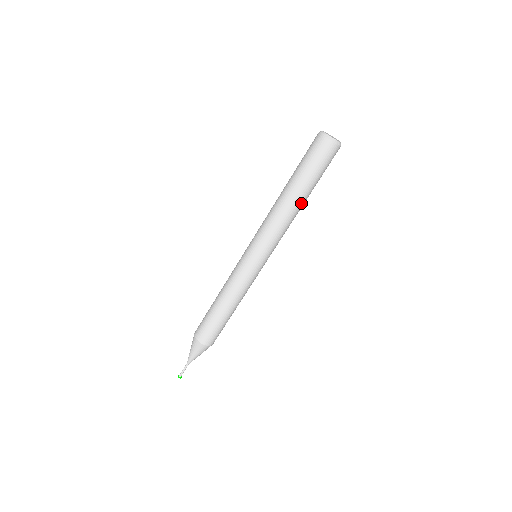
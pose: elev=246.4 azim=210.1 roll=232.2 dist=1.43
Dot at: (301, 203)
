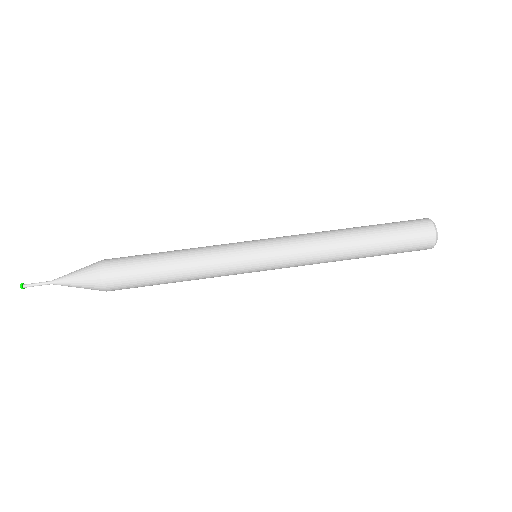
Dot at: (353, 247)
